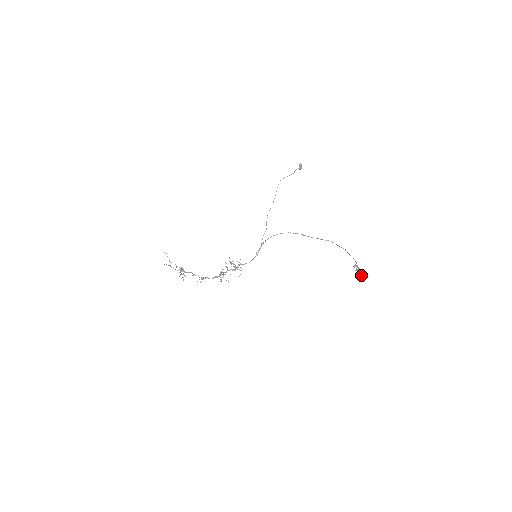
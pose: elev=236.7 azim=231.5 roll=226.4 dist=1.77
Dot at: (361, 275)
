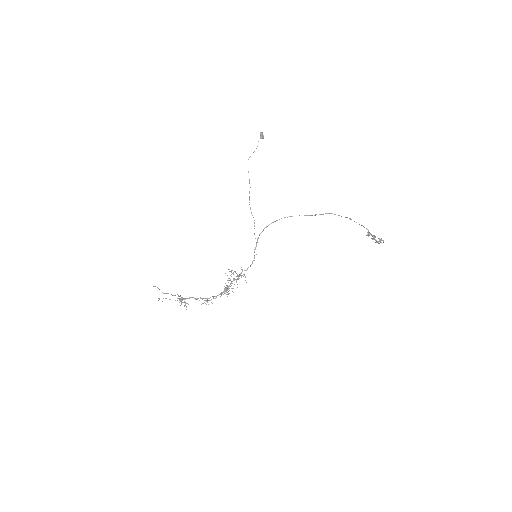
Dot at: (378, 242)
